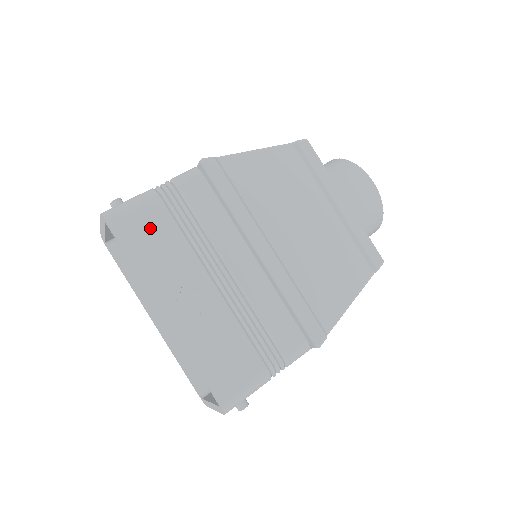
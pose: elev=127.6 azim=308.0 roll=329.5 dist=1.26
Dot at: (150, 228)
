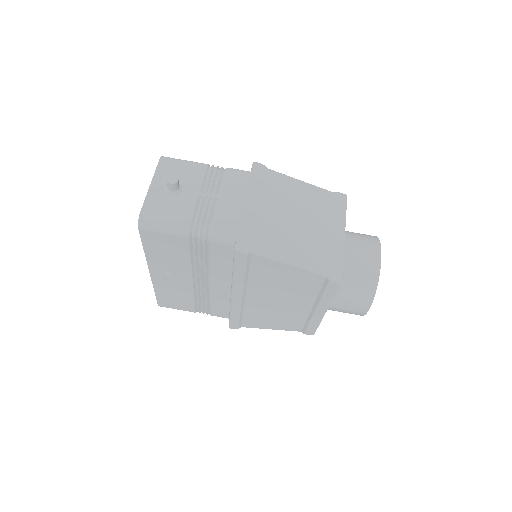
Dot at: (169, 246)
